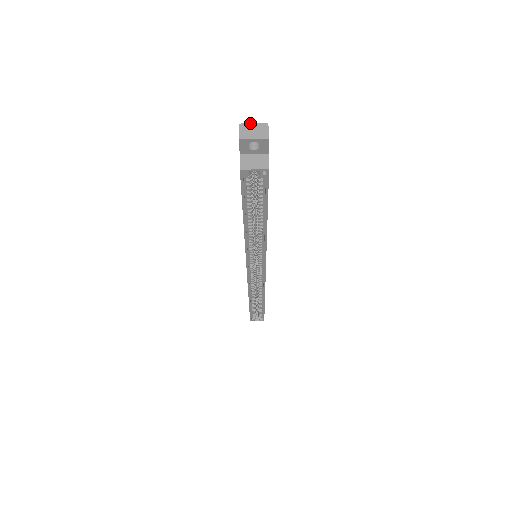
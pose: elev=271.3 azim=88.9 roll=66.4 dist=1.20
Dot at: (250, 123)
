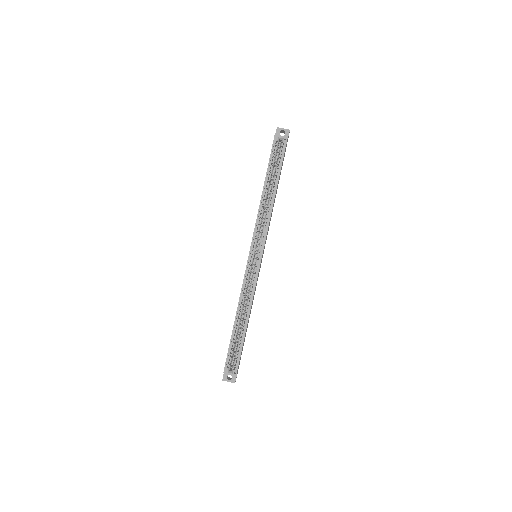
Dot at: (282, 131)
